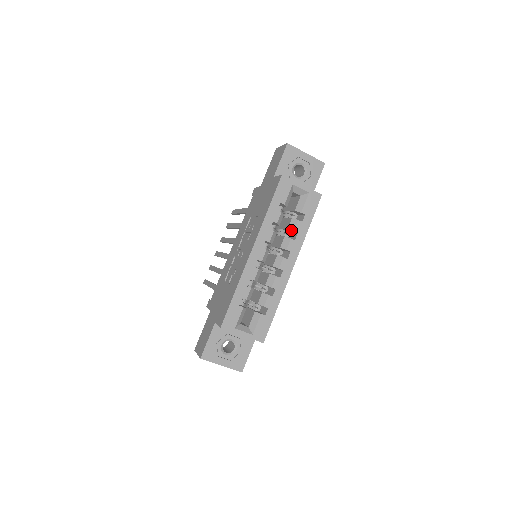
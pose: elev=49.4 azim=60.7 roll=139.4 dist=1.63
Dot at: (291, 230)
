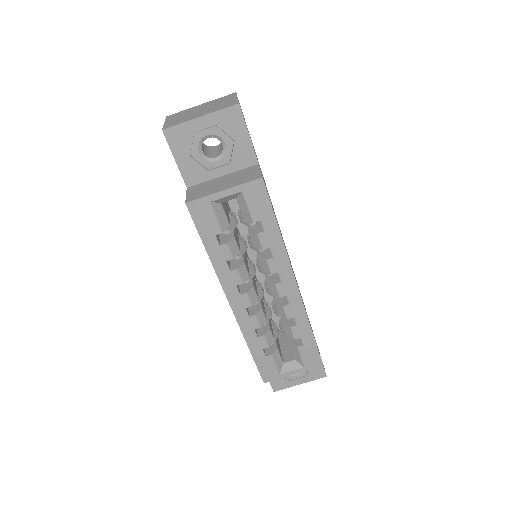
Dot at: occluded
